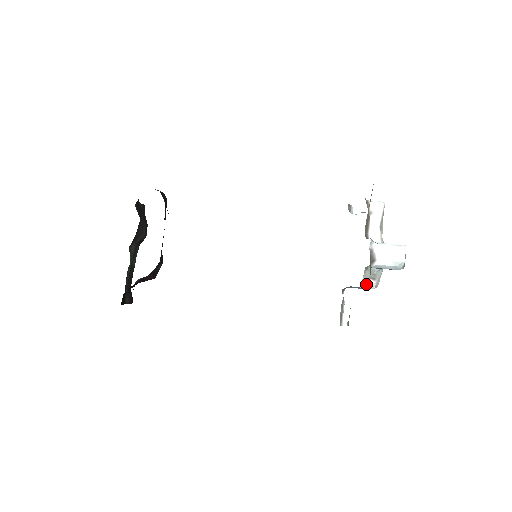
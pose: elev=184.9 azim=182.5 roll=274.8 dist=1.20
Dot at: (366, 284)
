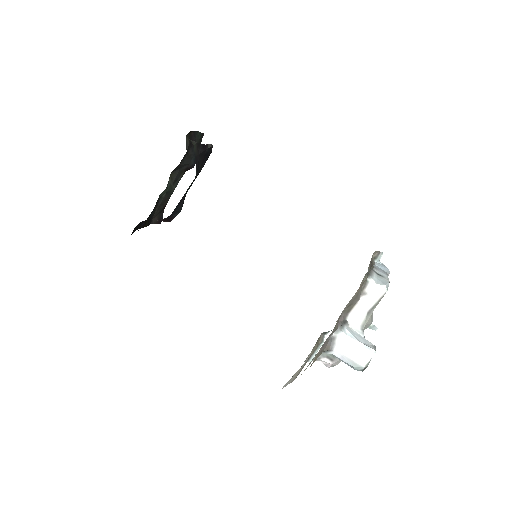
Dot at: (321, 360)
